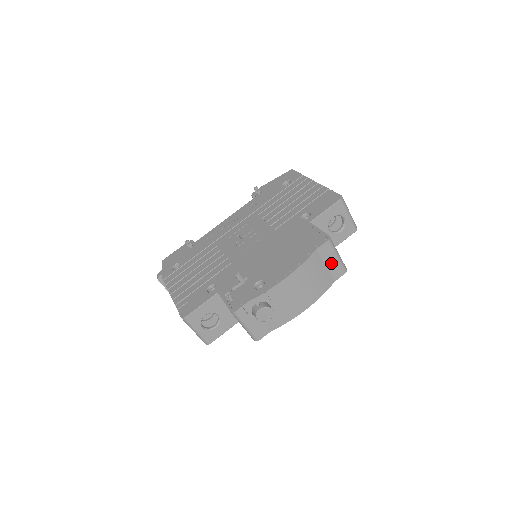
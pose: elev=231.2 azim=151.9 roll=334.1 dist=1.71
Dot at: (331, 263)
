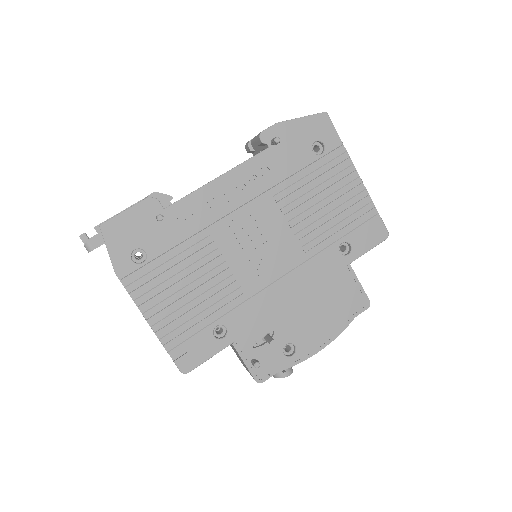
Dot at: occluded
